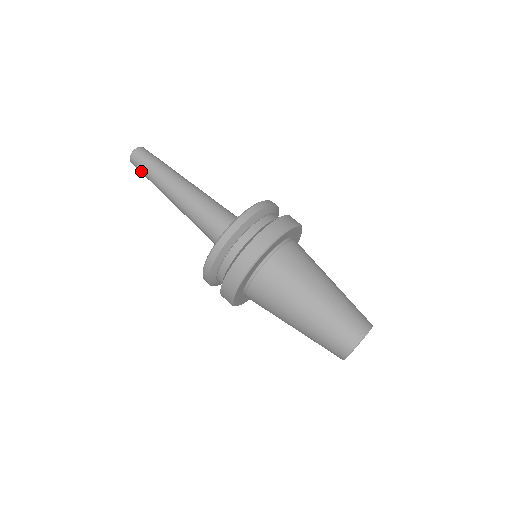
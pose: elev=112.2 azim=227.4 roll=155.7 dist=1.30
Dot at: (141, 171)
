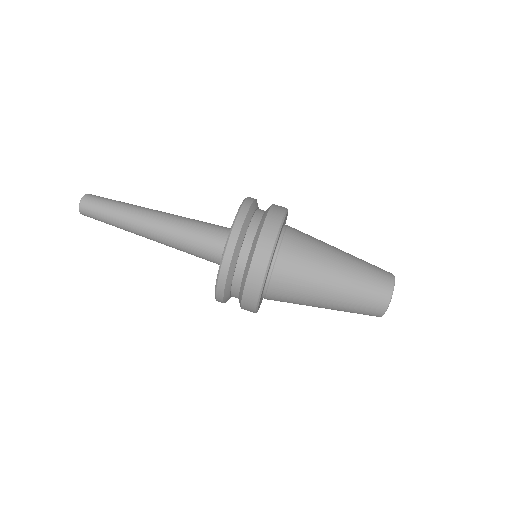
Dot at: (98, 210)
